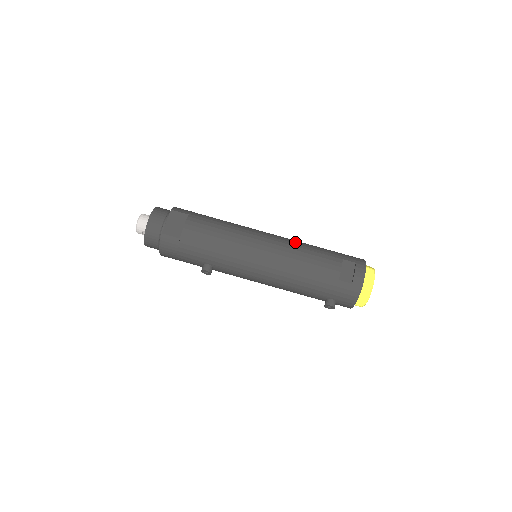
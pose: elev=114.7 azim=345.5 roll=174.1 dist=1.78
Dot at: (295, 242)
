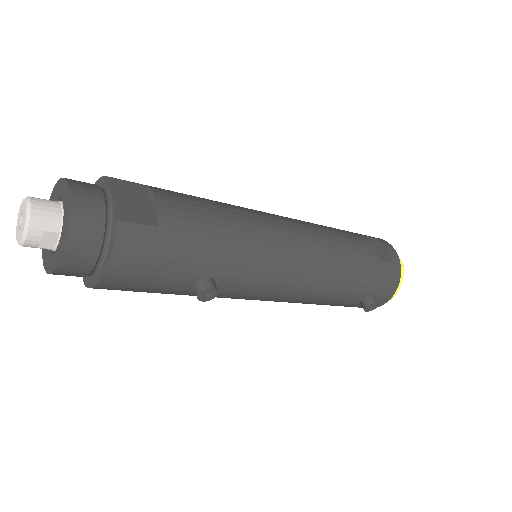
Dot at: occluded
